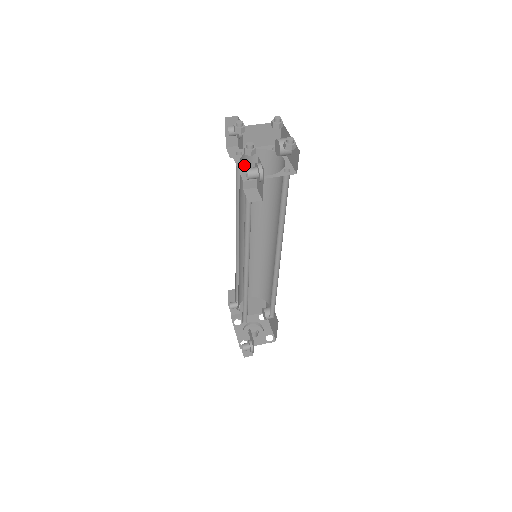
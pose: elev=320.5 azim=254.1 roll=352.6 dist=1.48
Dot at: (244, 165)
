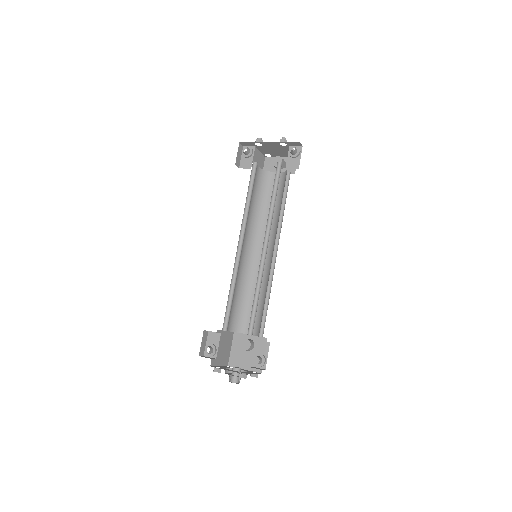
Dot at: (255, 172)
